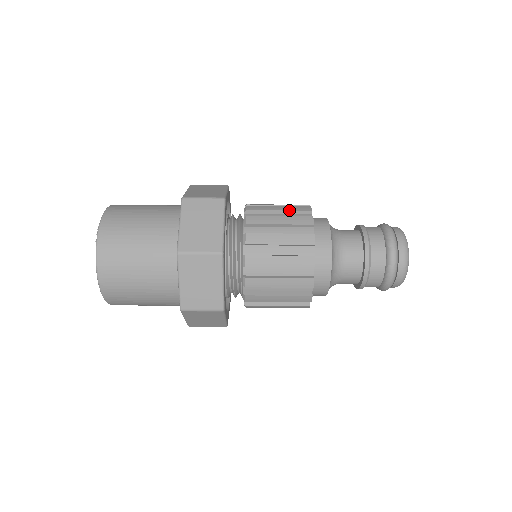
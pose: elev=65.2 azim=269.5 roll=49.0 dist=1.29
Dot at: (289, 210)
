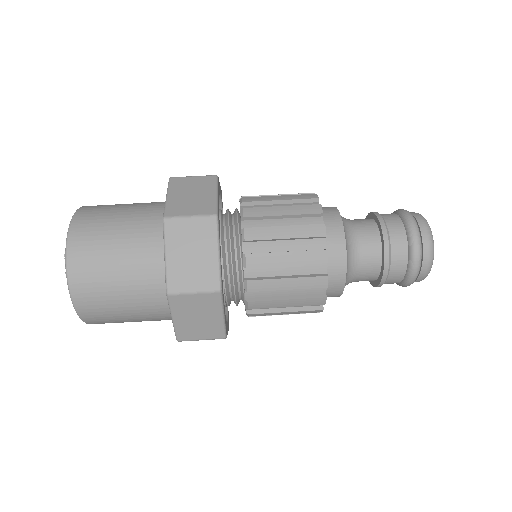
Dot at: occluded
